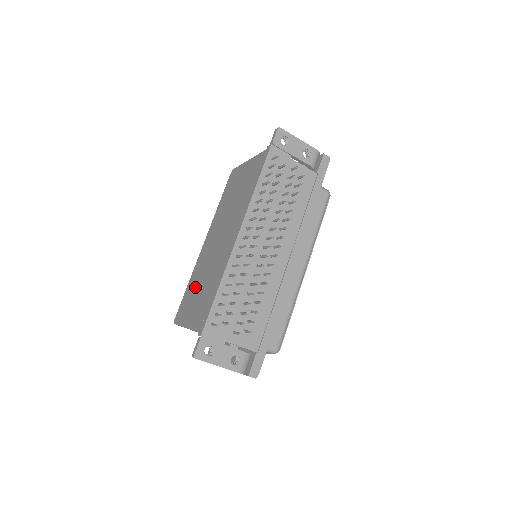
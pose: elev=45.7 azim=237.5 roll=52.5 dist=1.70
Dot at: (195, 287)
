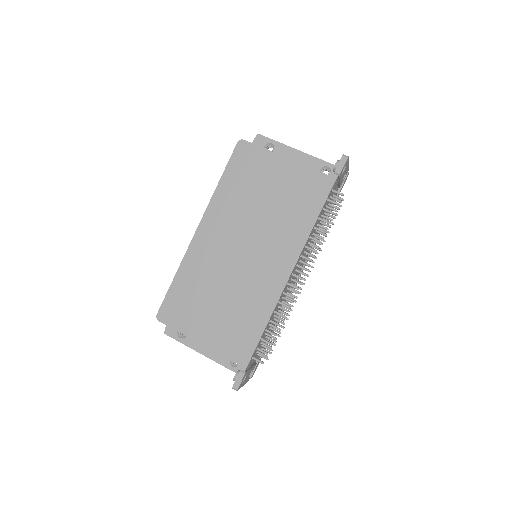
Dot at: (201, 293)
